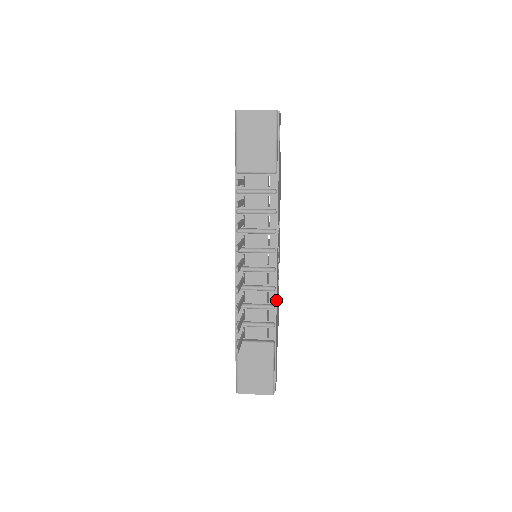
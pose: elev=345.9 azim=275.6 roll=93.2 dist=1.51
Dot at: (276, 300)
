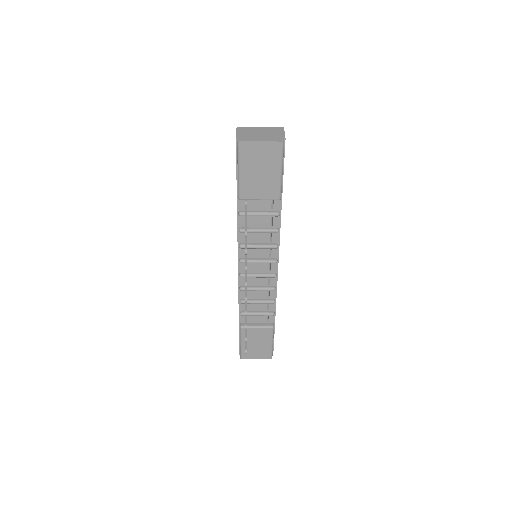
Dot at: (276, 296)
